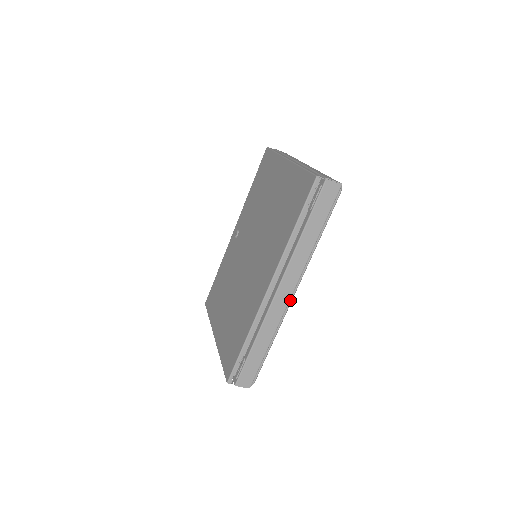
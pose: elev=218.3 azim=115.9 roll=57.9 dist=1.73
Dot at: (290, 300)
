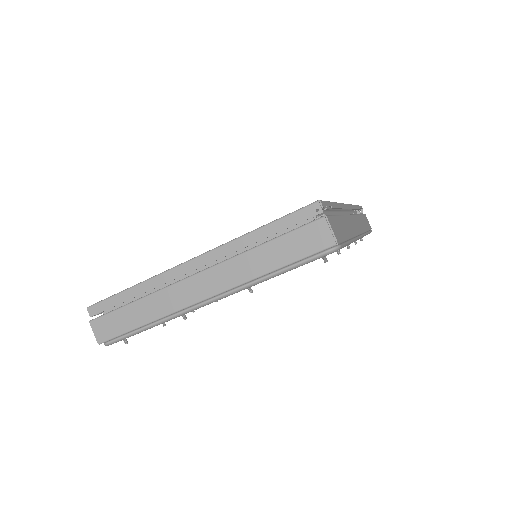
Dot at: (359, 235)
